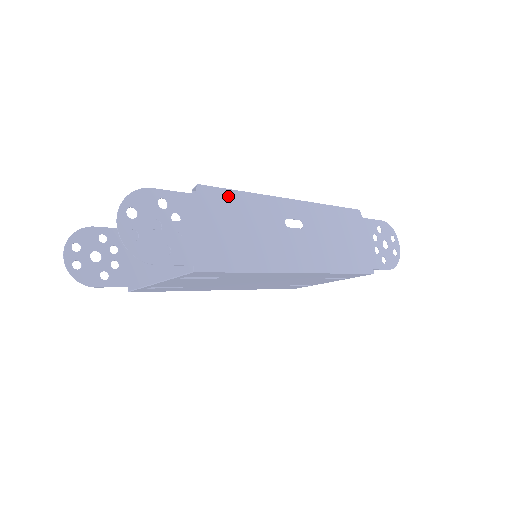
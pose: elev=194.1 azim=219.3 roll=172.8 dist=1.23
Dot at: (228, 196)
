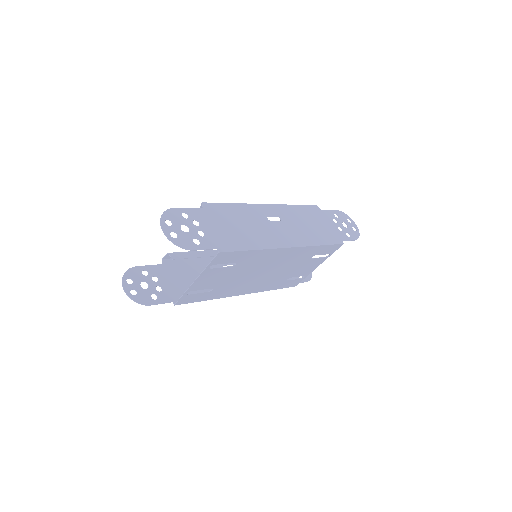
Dot at: (224, 207)
